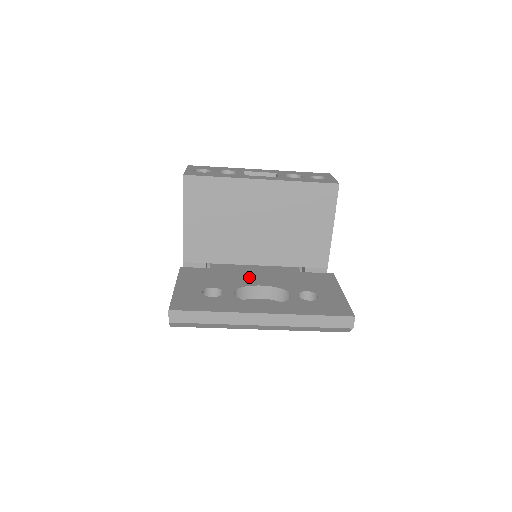
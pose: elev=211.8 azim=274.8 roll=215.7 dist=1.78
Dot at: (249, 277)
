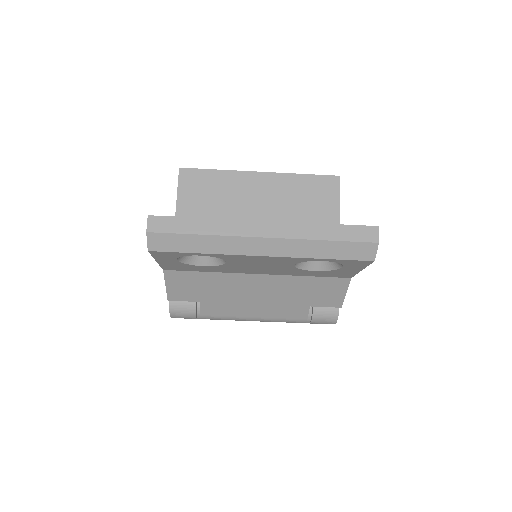
Dot at: occluded
